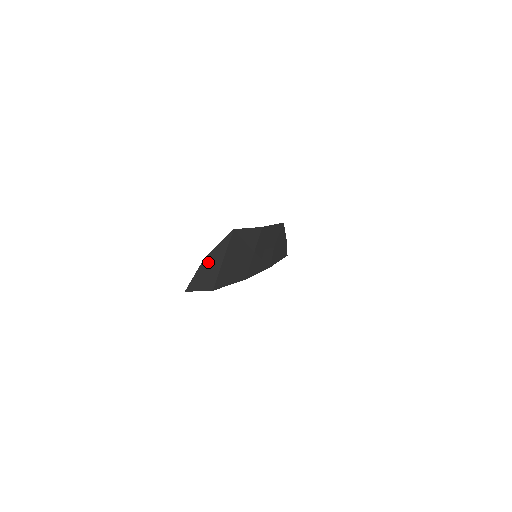
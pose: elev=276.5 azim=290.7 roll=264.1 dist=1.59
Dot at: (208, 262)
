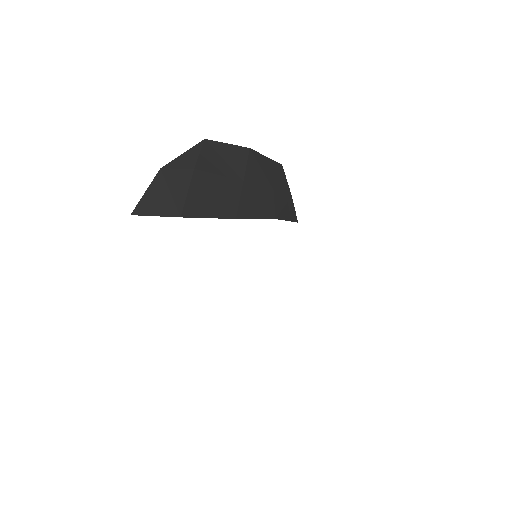
Dot at: (167, 175)
